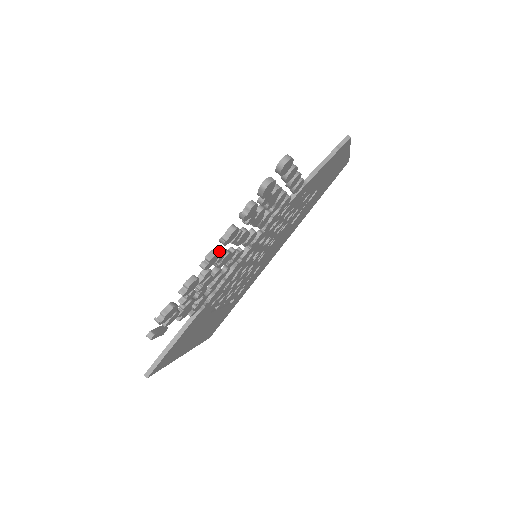
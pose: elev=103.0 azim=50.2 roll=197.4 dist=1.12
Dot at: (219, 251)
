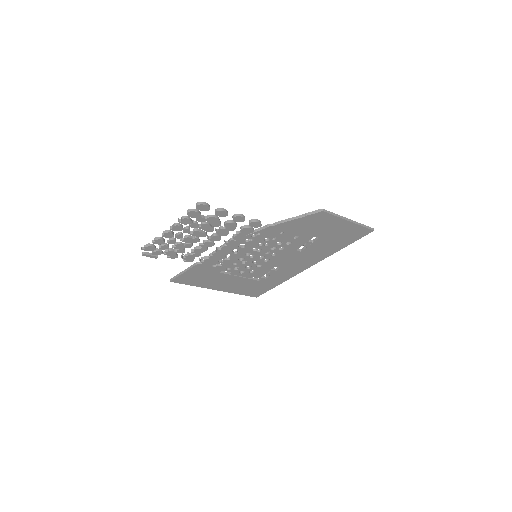
Dot at: (178, 233)
